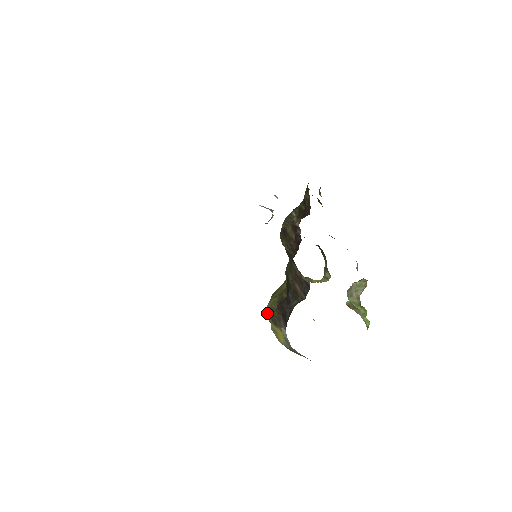
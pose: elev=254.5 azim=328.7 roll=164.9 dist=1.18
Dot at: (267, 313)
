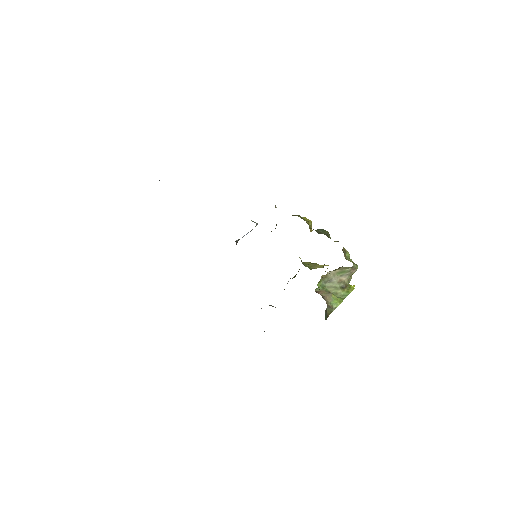
Dot at: occluded
